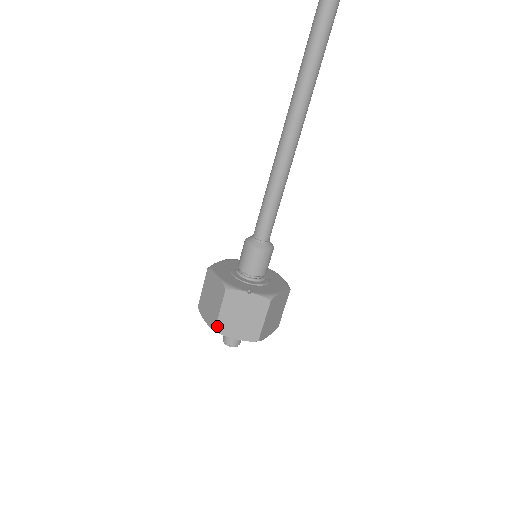
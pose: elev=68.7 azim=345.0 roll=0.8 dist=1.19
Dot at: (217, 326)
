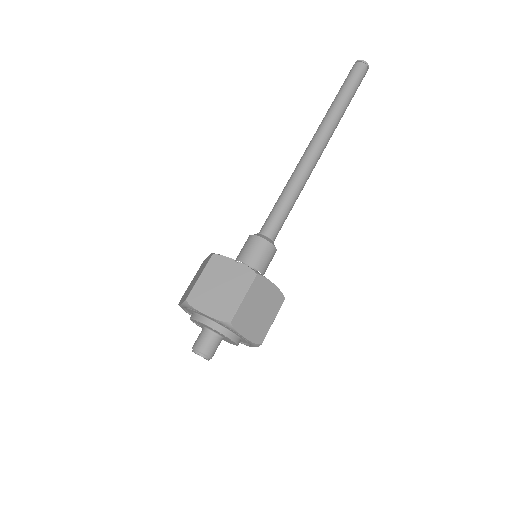
Dot at: (190, 295)
